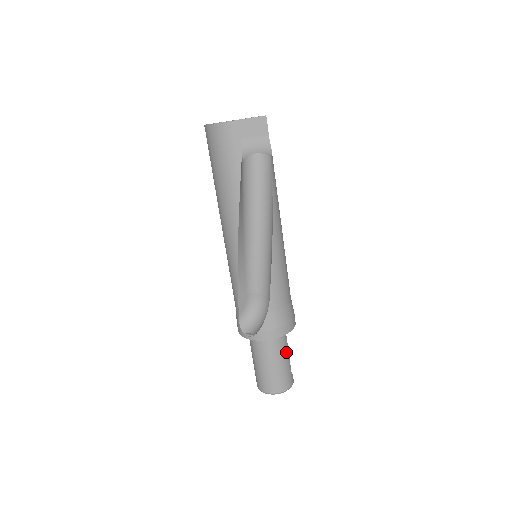
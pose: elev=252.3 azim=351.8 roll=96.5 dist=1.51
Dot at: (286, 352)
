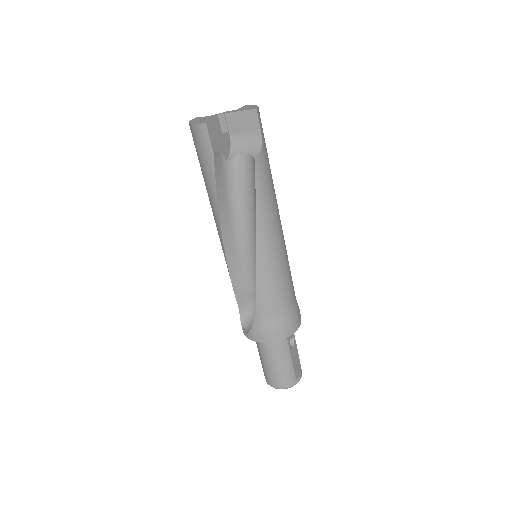
Dot at: (285, 354)
